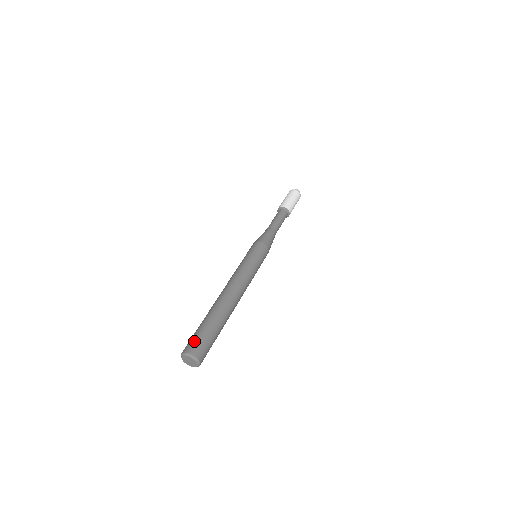
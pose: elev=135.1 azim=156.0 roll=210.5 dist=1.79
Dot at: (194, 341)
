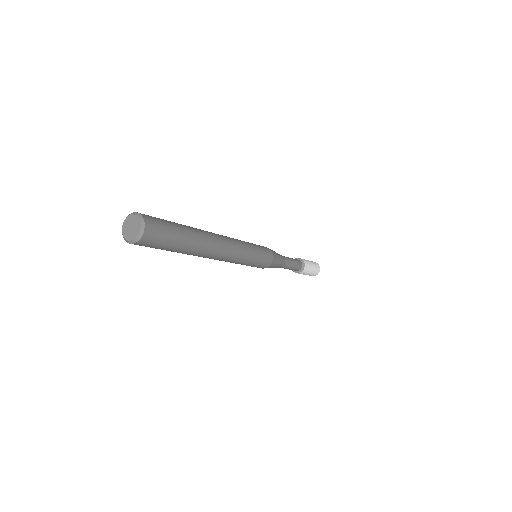
Dot at: (155, 217)
